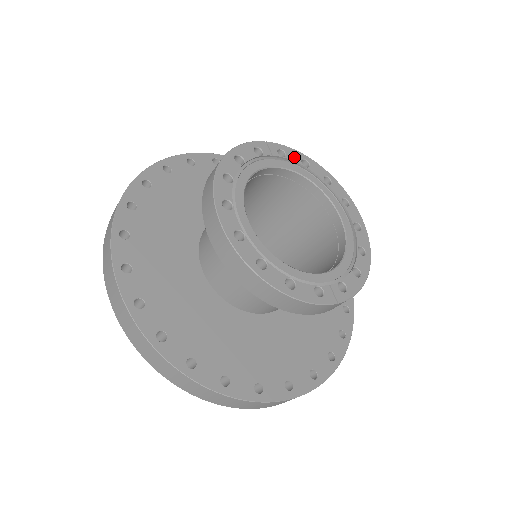
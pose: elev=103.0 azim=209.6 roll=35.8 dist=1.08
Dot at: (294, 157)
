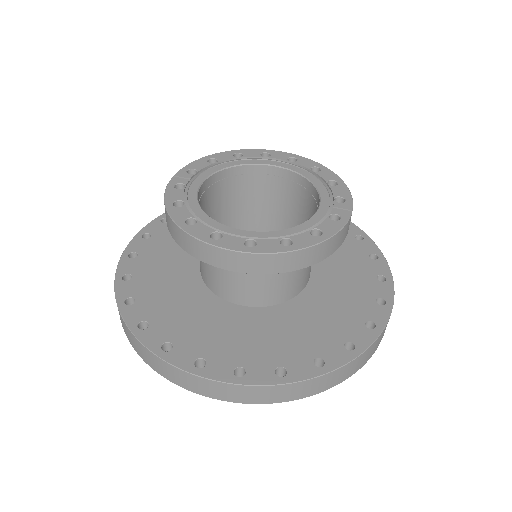
Dot at: (201, 165)
